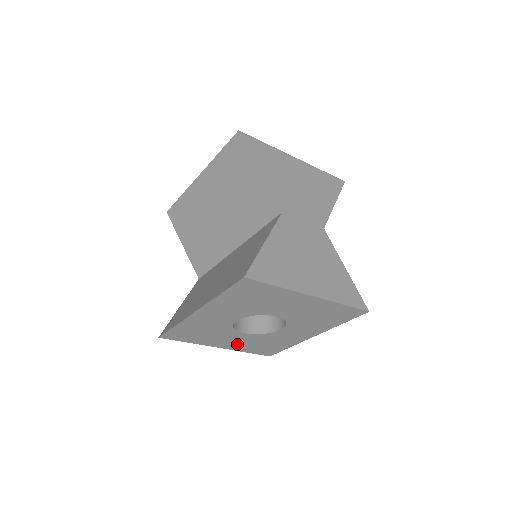
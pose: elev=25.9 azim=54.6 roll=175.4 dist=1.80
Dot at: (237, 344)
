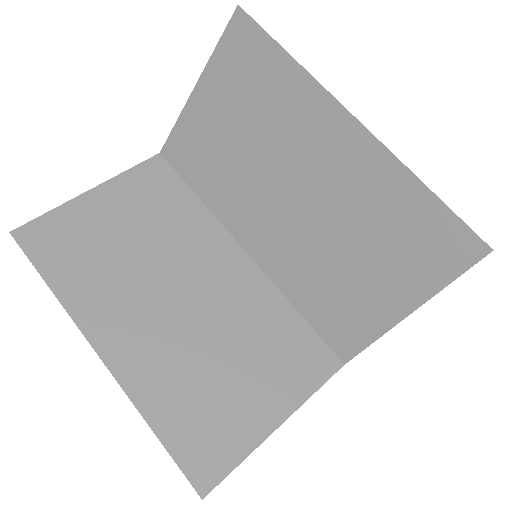
Dot at: occluded
